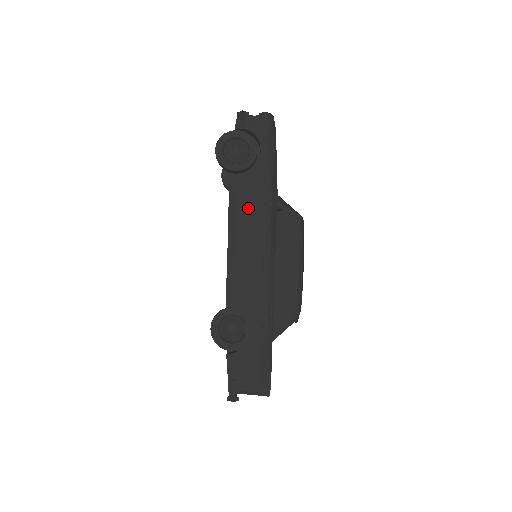
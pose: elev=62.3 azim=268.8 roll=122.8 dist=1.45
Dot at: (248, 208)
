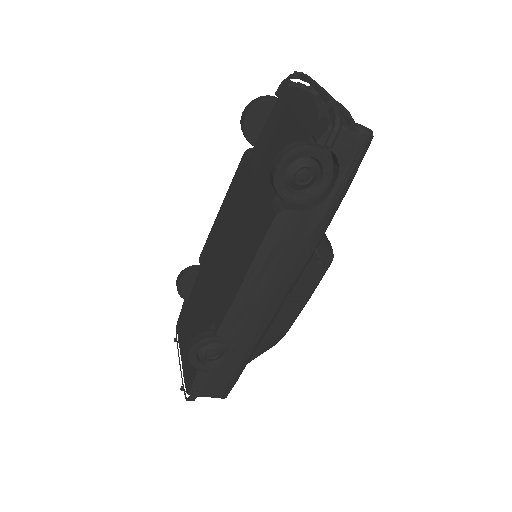
Dot at: (285, 253)
